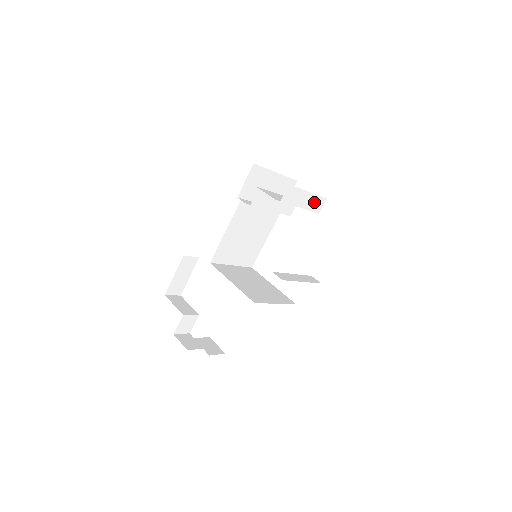
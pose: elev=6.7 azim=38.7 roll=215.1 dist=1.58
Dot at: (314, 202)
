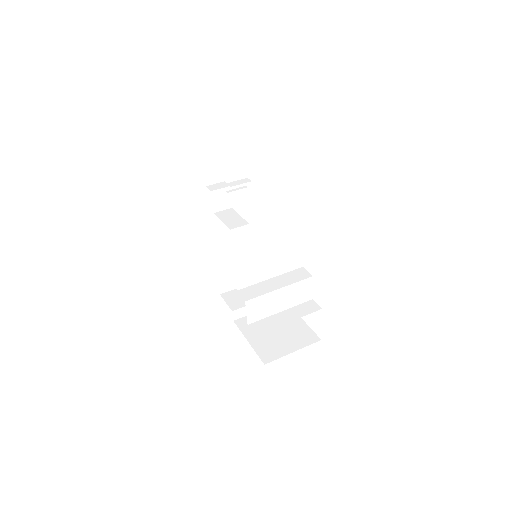
Dot at: (303, 310)
